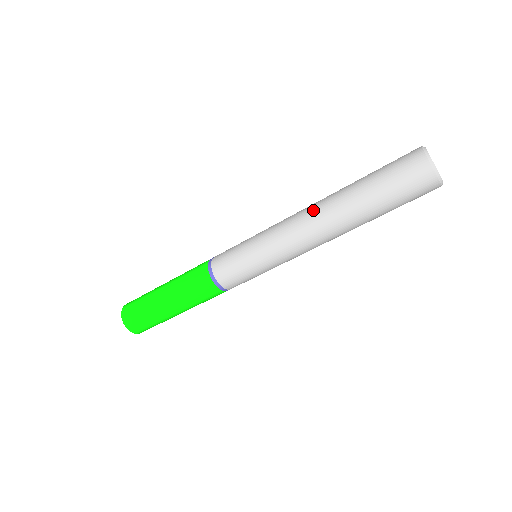
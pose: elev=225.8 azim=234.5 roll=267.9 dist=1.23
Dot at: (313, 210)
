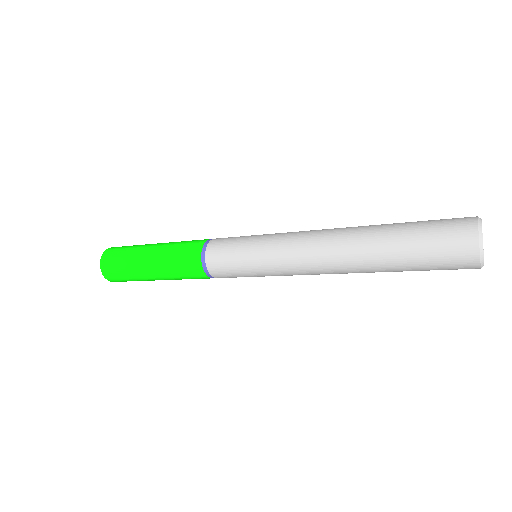
Dot at: (332, 241)
